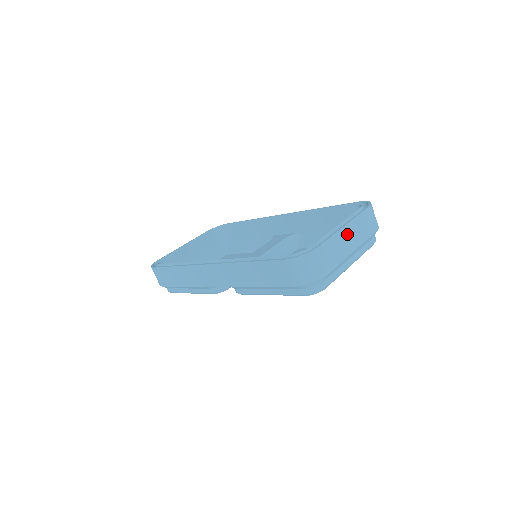
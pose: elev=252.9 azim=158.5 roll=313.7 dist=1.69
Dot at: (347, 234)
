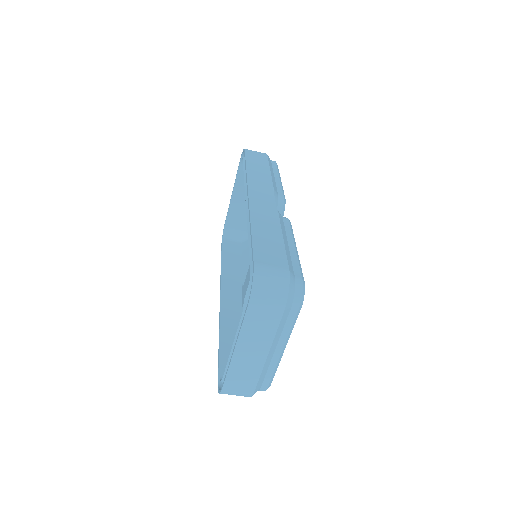
Dot at: (244, 352)
